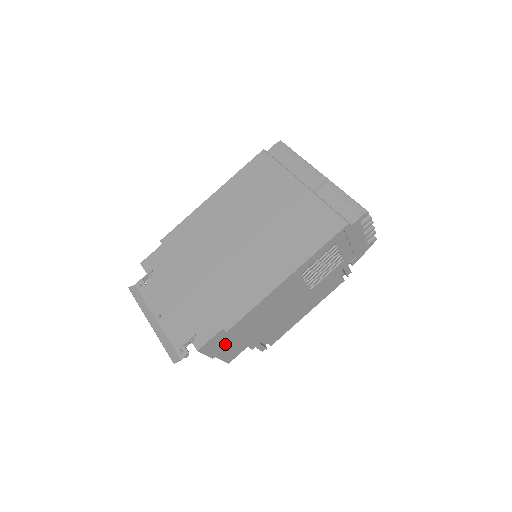
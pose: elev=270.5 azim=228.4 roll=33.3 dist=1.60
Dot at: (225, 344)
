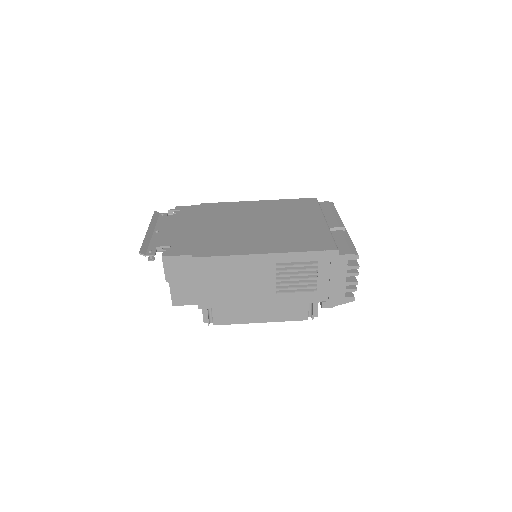
Dot at: (183, 277)
